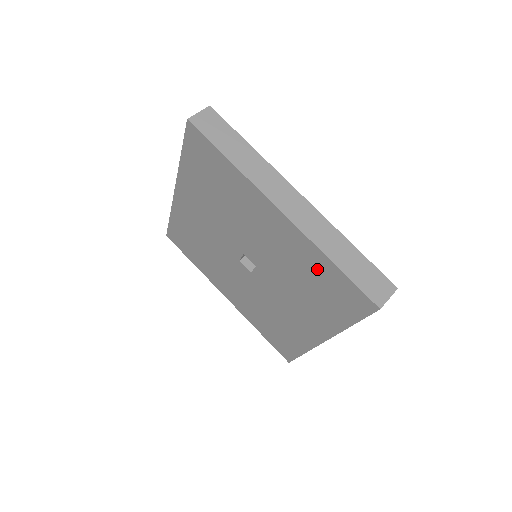
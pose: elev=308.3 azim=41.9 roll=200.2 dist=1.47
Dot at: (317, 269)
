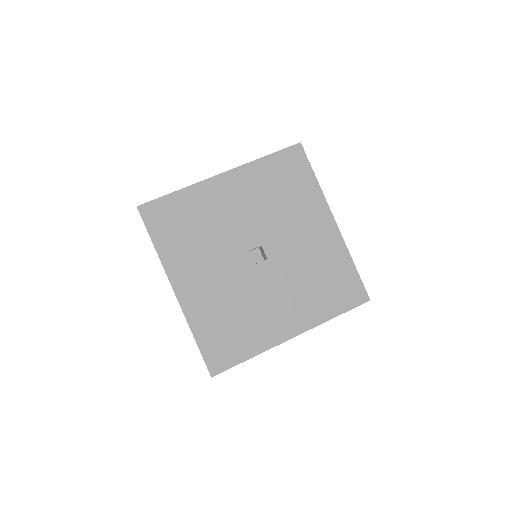
Dot at: (337, 267)
